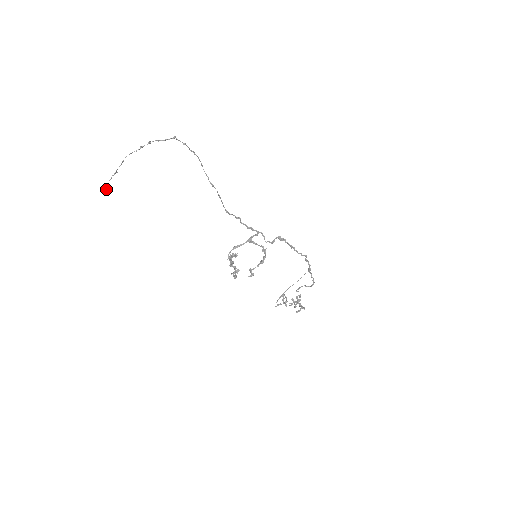
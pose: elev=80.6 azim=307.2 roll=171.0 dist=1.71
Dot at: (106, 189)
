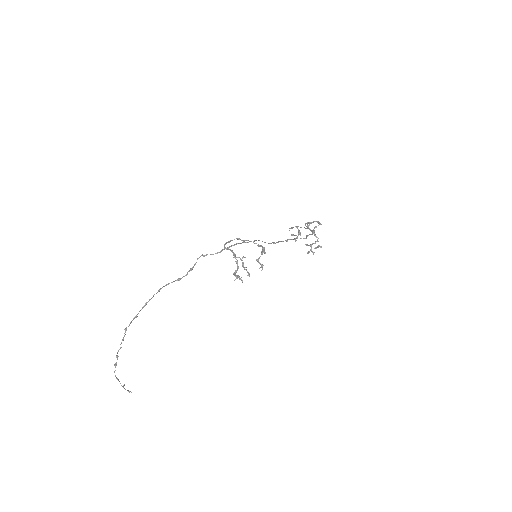
Dot at: (129, 392)
